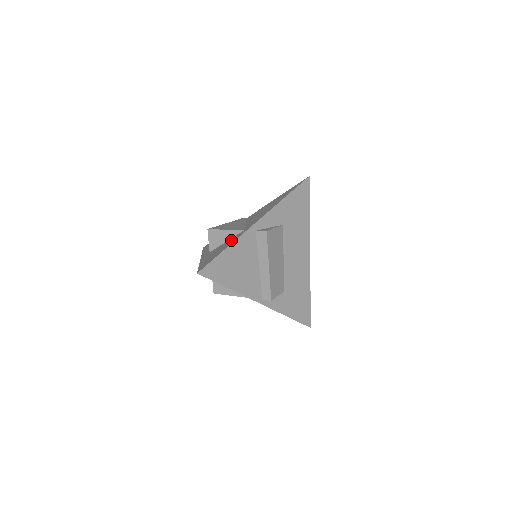
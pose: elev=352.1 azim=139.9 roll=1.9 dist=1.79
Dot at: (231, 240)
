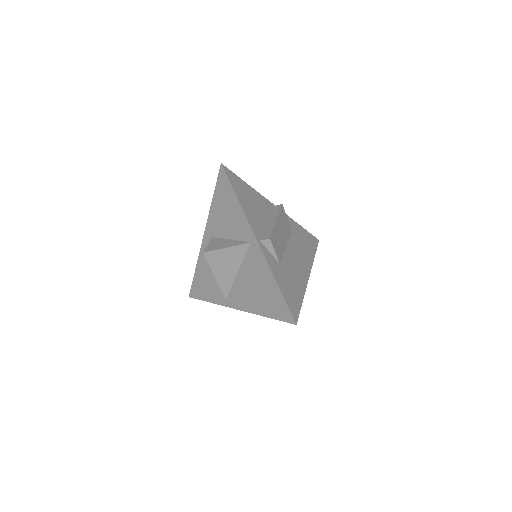
Dot at: occluded
